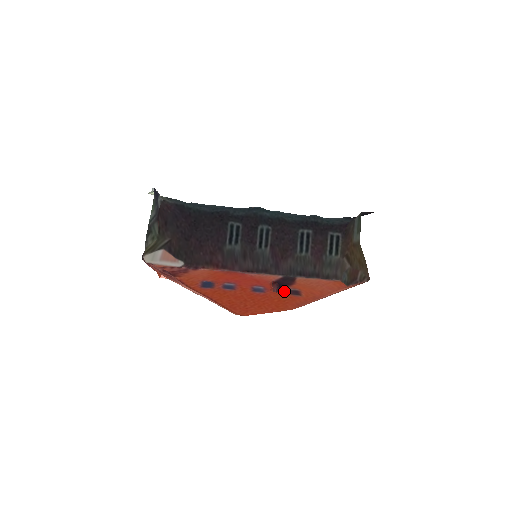
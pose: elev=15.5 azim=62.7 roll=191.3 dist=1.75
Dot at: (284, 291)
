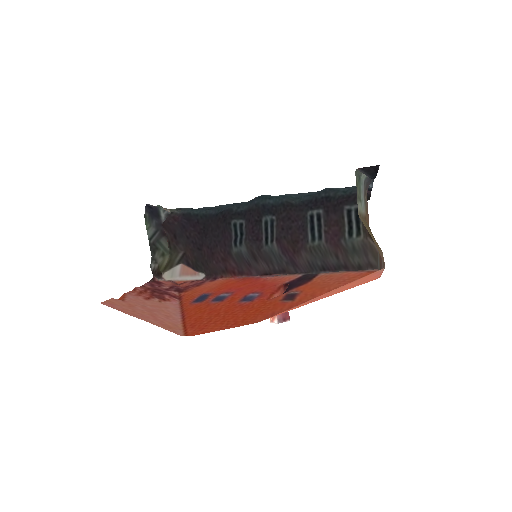
Dot at: (278, 296)
